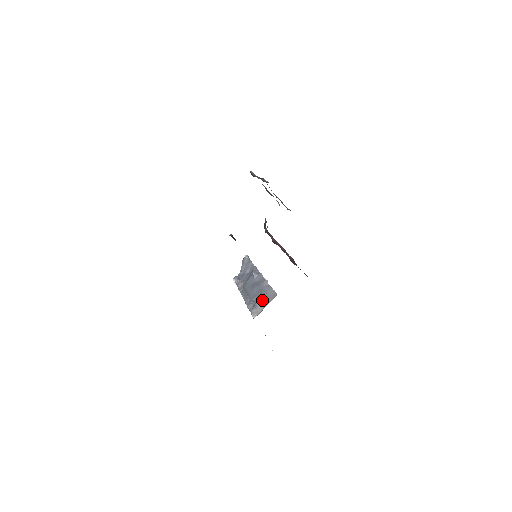
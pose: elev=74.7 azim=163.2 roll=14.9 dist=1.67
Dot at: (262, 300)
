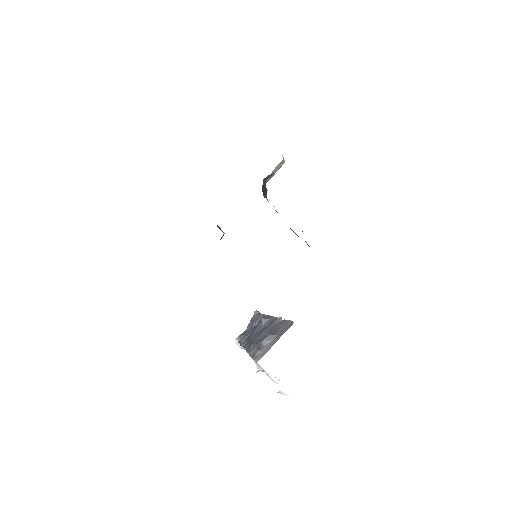
Dot at: (271, 336)
